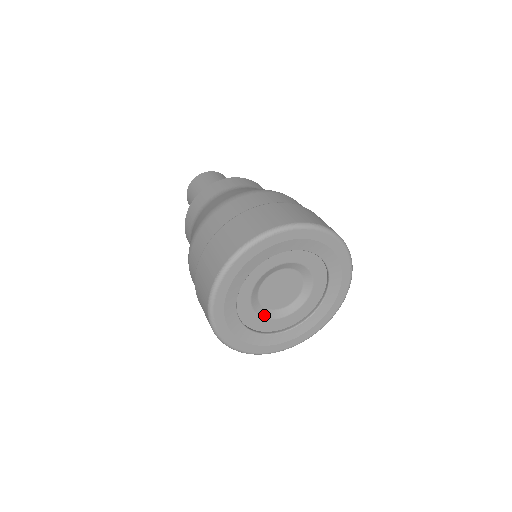
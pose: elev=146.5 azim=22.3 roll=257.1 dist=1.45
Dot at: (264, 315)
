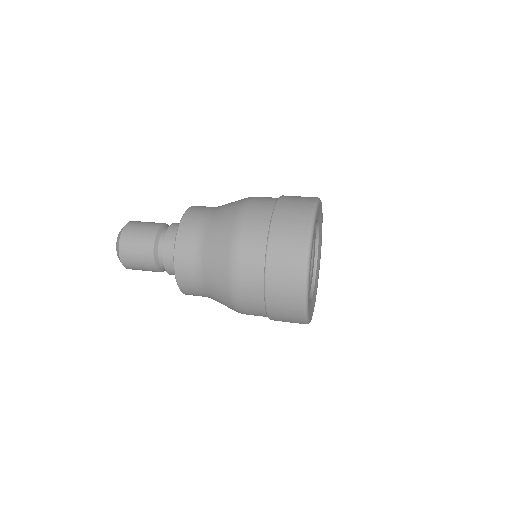
Dot at: occluded
